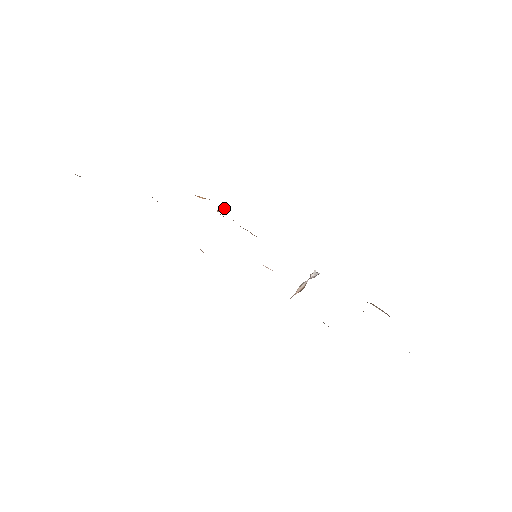
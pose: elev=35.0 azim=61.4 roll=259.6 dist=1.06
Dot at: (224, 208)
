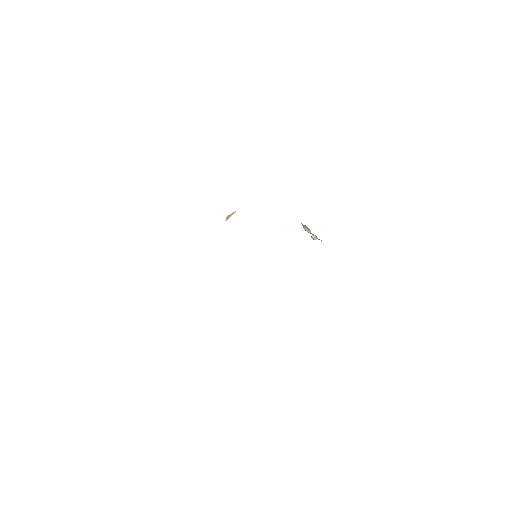
Dot at: (233, 213)
